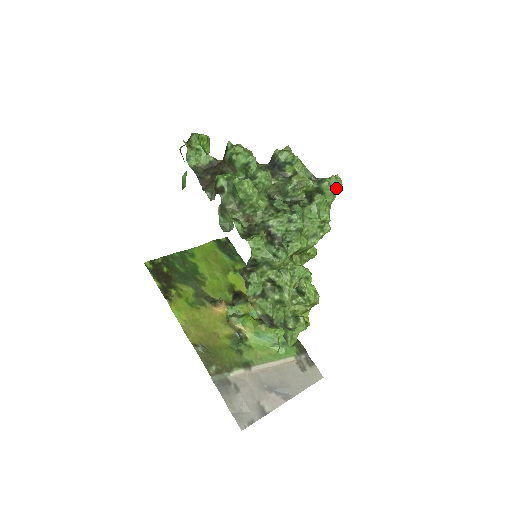
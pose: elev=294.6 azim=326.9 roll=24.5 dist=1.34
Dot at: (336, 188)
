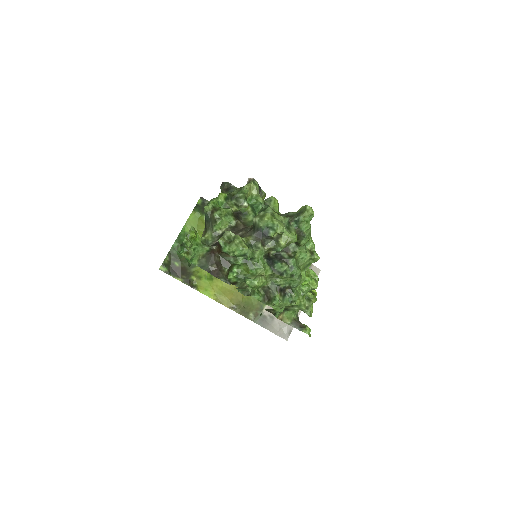
Dot at: (311, 219)
